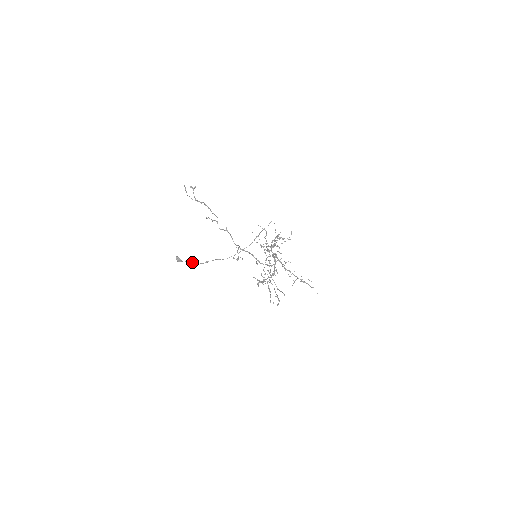
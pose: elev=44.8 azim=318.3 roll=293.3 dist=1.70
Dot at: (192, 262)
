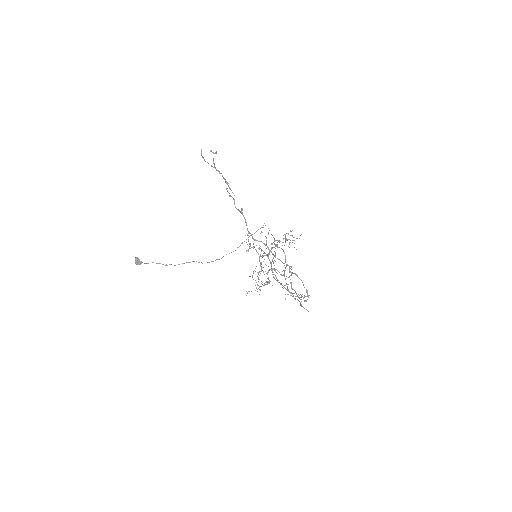
Dot at: (160, 263)
